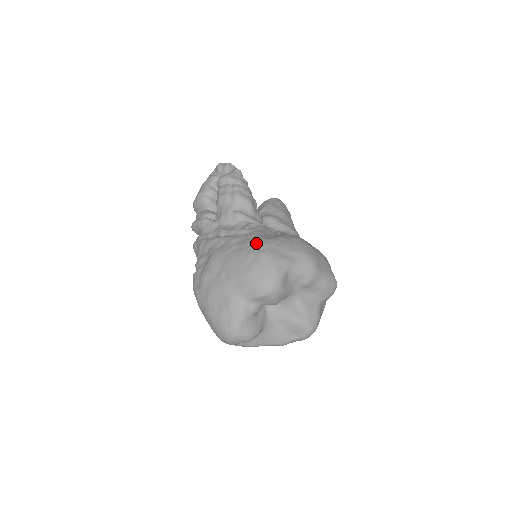
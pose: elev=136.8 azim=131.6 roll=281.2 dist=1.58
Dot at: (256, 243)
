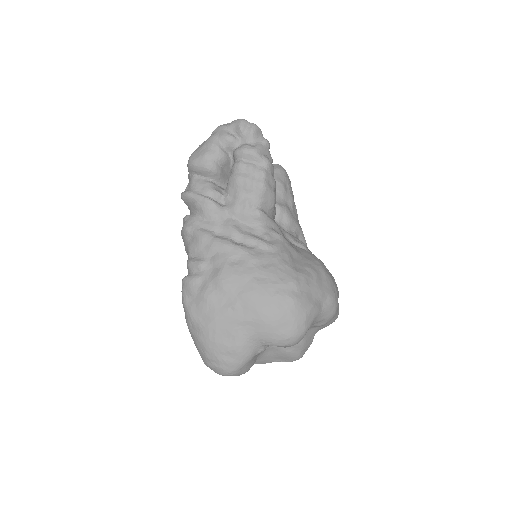
Dot at: (287, 278)
